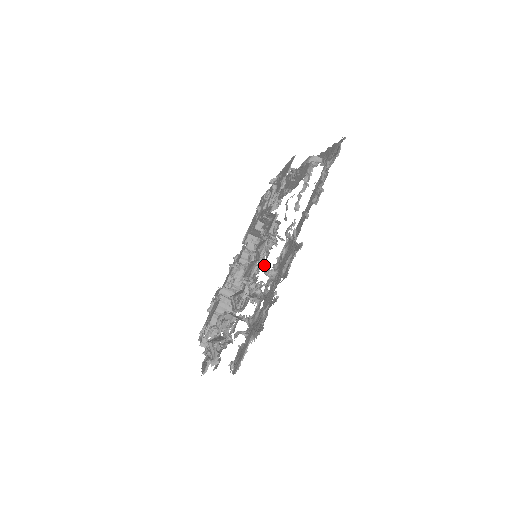
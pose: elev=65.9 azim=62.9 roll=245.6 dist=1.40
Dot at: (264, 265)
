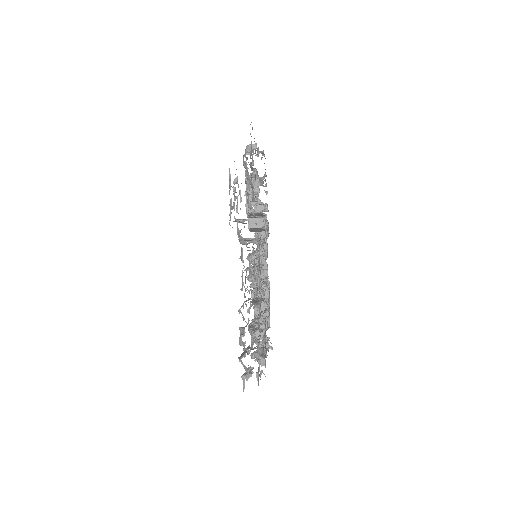
Dot at: occluded
